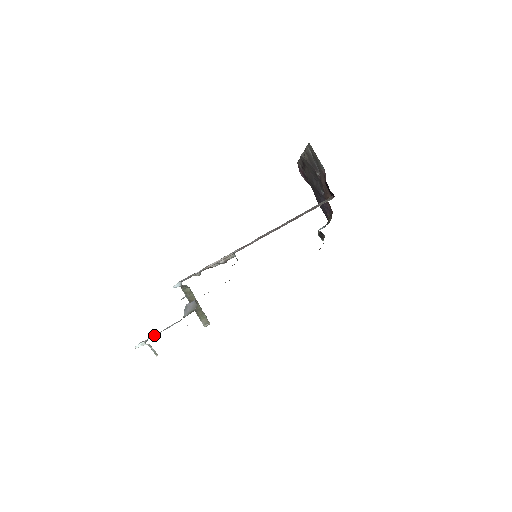
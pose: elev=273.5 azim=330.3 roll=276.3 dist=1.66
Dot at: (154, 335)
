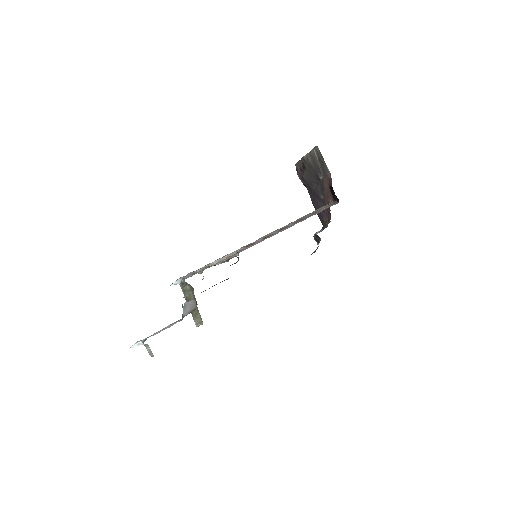
Dot at: (153, 334)
